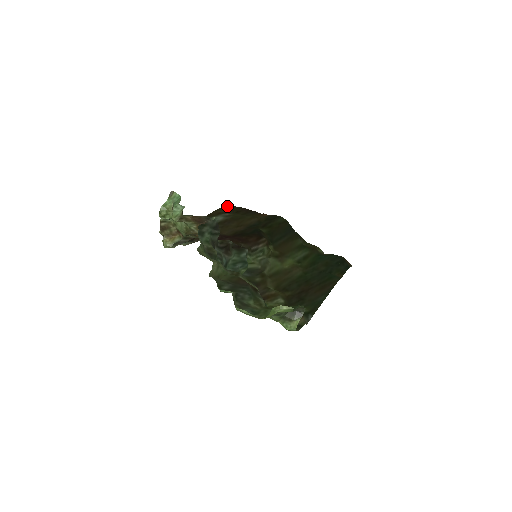
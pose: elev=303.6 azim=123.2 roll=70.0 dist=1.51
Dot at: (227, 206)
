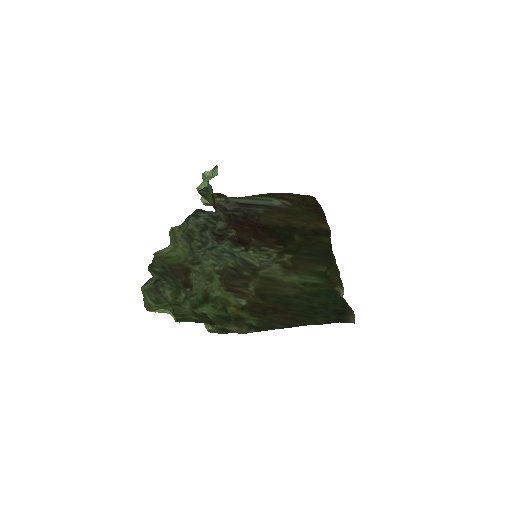
Dot at: occluded
